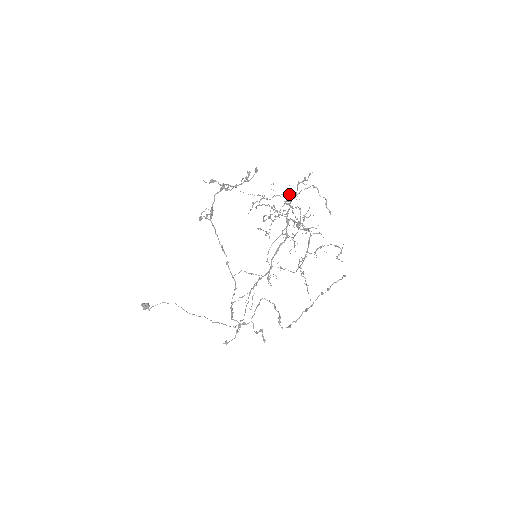
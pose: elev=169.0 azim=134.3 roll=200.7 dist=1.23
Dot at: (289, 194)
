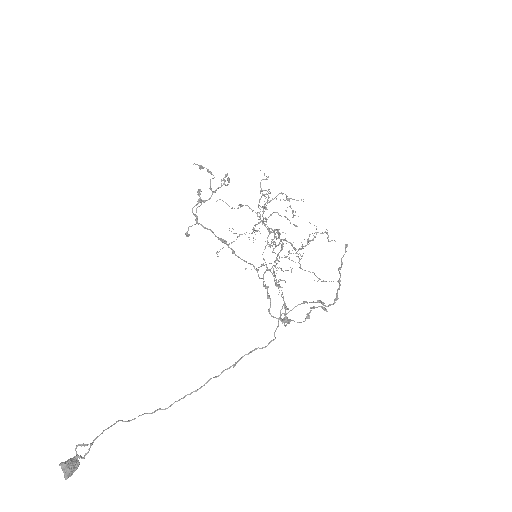
Dot at: occluded
